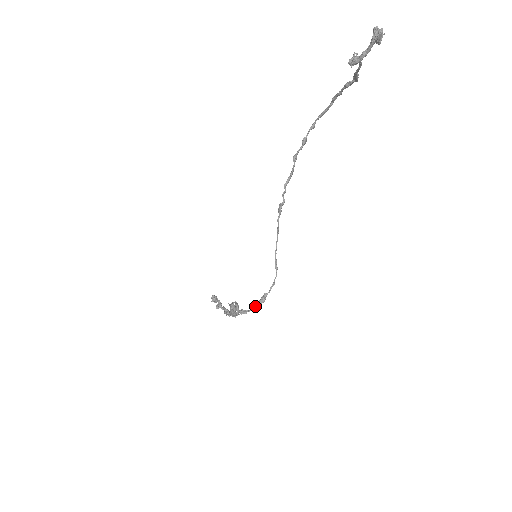
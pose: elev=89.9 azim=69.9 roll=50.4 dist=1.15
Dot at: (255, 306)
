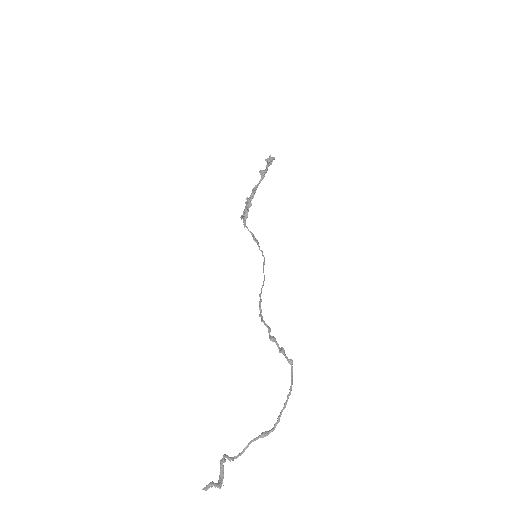
Dot at: (251, 233)
